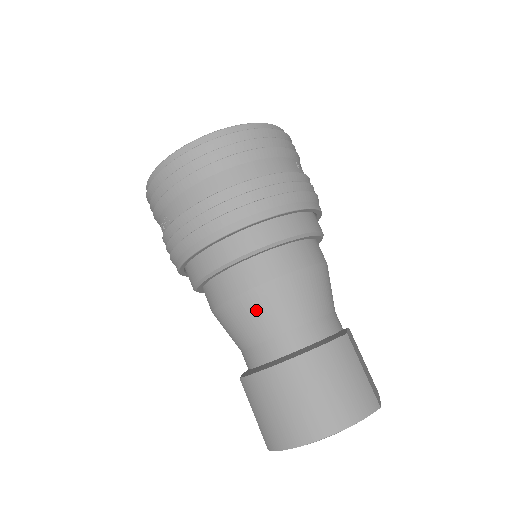
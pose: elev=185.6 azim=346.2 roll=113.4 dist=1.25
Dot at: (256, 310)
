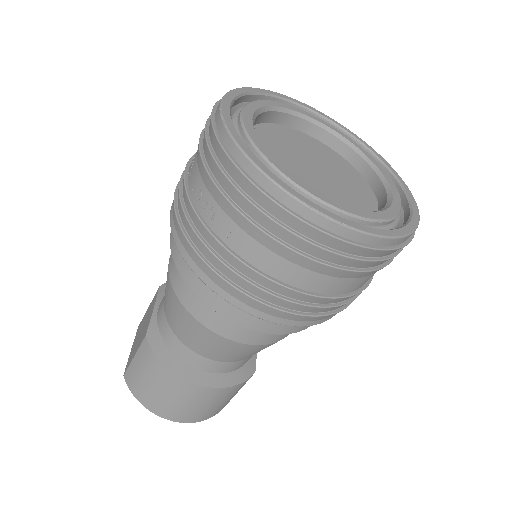
Dot at: (213, 344)
